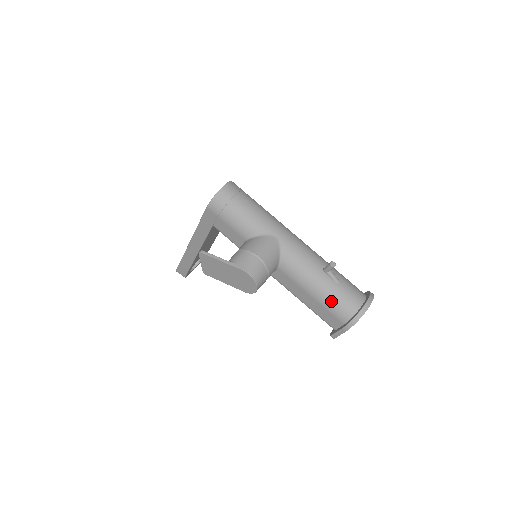
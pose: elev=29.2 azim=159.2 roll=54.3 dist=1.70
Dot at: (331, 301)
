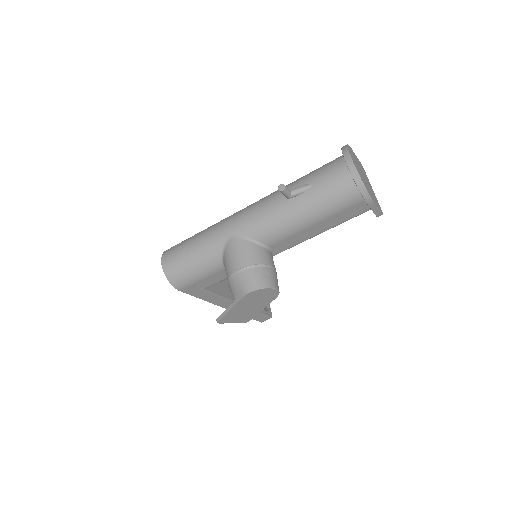
Dot at: (328, 205)
